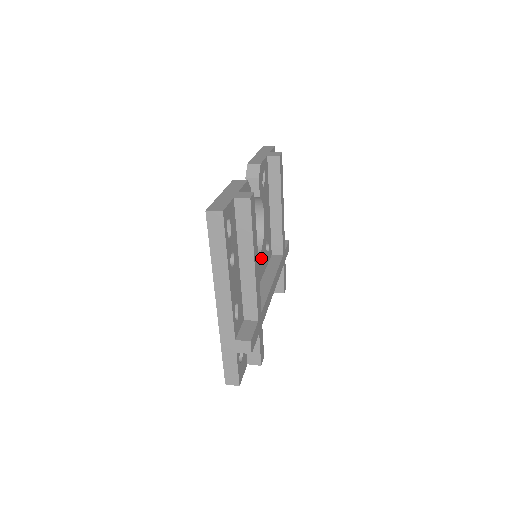
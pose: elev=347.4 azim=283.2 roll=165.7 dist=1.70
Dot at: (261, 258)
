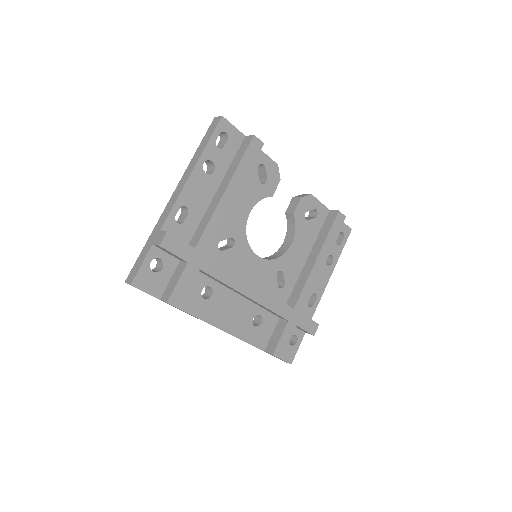
Dot at: (261, 266)
